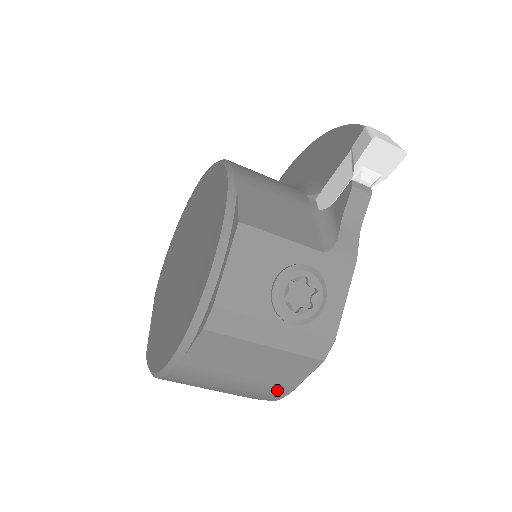
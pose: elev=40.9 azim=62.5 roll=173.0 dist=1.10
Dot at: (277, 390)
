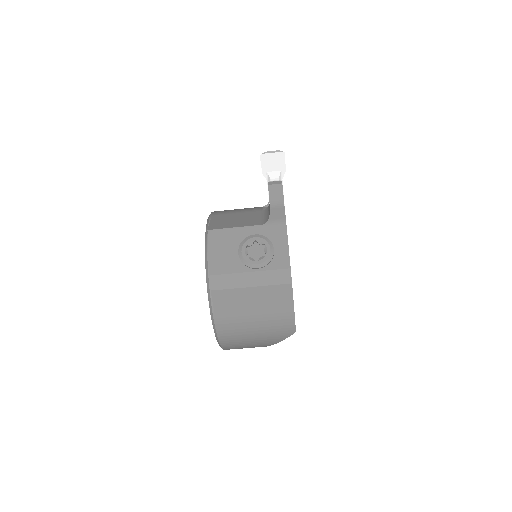
Dot at: (285, 319)
